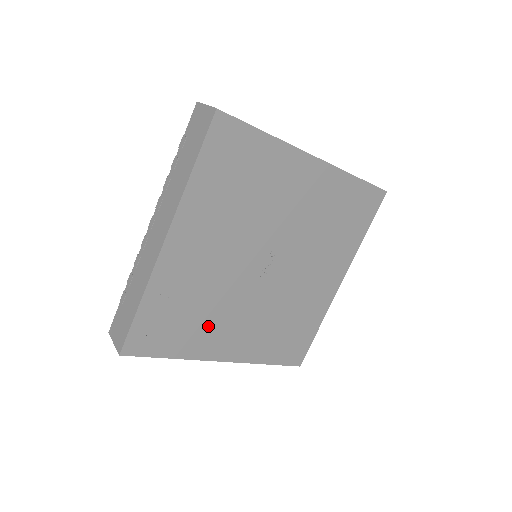
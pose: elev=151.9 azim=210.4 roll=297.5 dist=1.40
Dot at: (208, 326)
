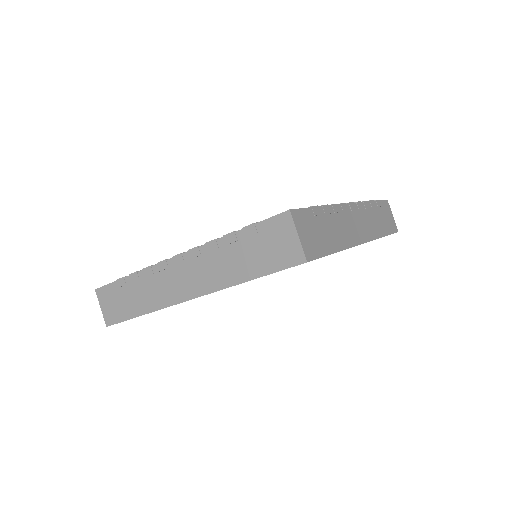
Dot at: occluded
